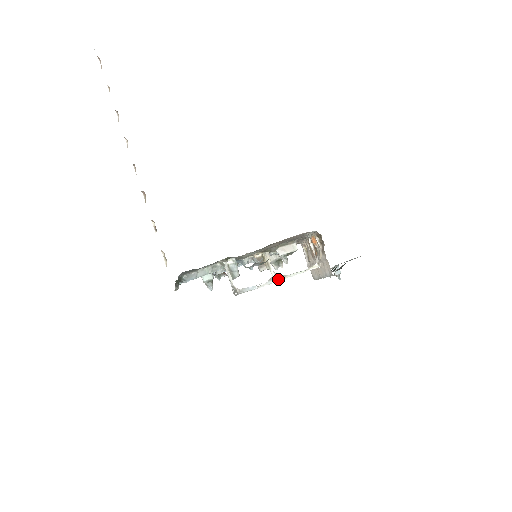
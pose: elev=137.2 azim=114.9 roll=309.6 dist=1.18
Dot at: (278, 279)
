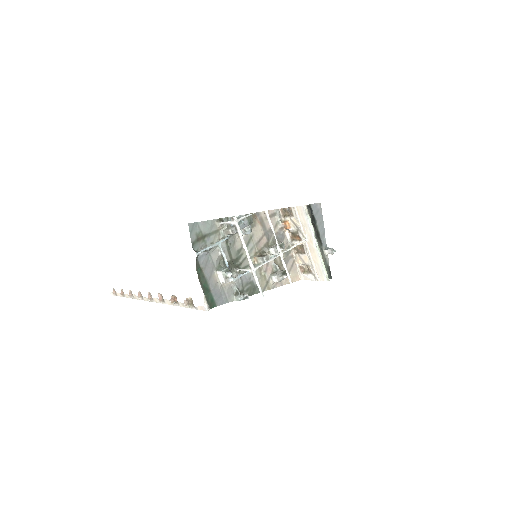
Dot at: occluded
